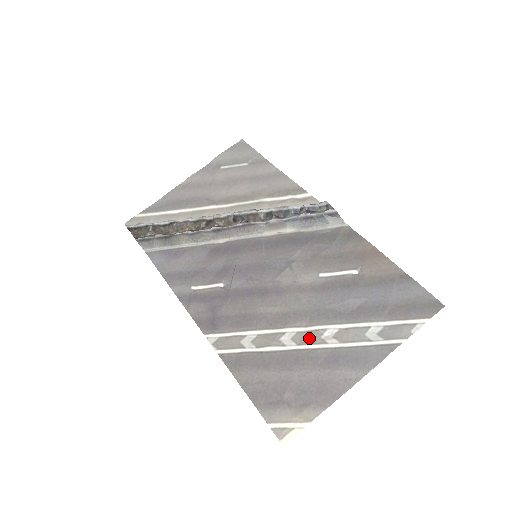
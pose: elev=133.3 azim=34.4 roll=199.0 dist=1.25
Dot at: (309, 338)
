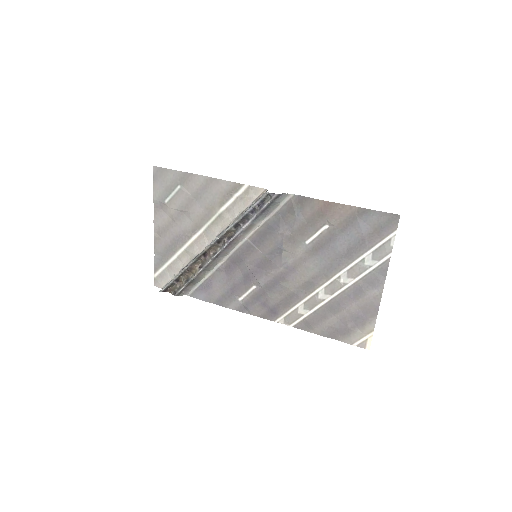
Dot at: (334, 287)
